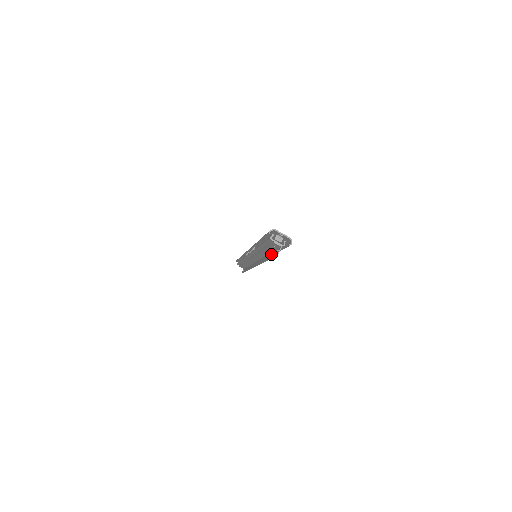
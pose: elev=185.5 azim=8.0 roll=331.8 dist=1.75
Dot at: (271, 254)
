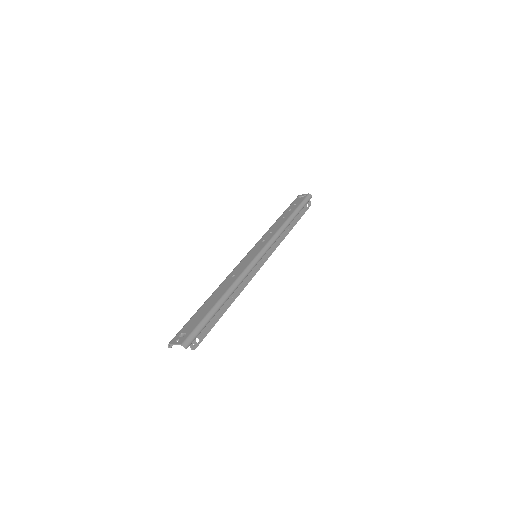
Dot at: (213, 319)
